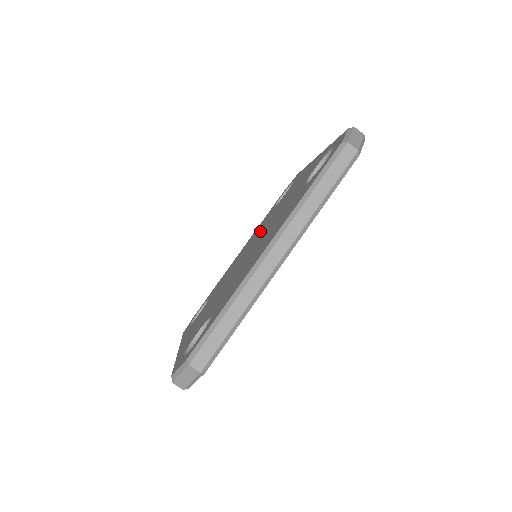
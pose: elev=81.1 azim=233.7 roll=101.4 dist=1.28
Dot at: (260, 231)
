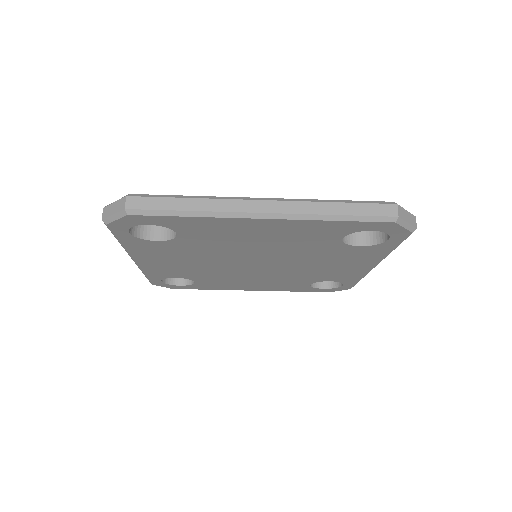
Dot at: occluded
